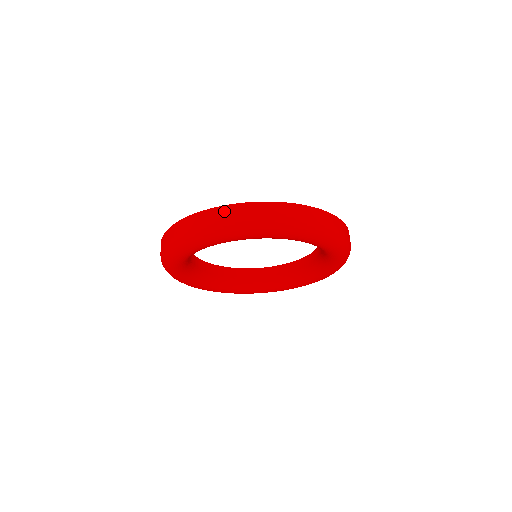
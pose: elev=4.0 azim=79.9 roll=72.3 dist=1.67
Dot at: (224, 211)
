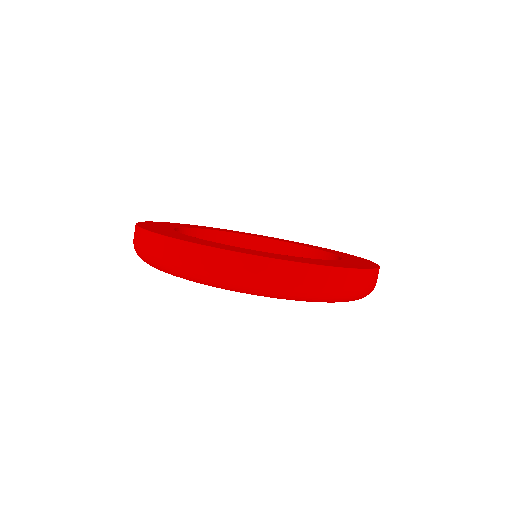
Dot at: (228, 260)
